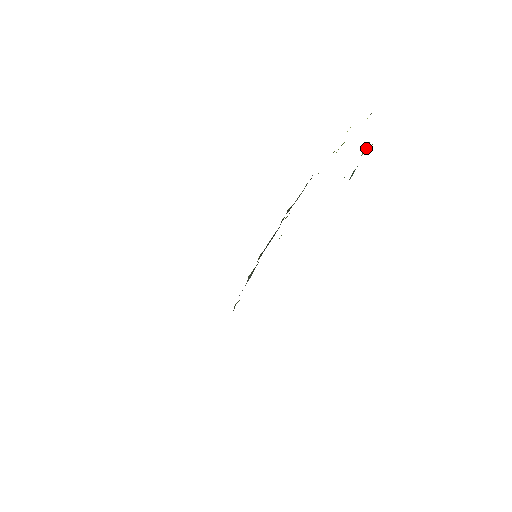
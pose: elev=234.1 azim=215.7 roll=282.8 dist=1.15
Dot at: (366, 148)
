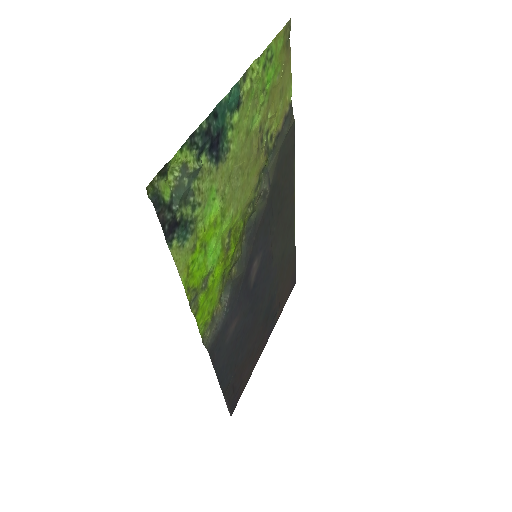
Dot at: (175, 165)
